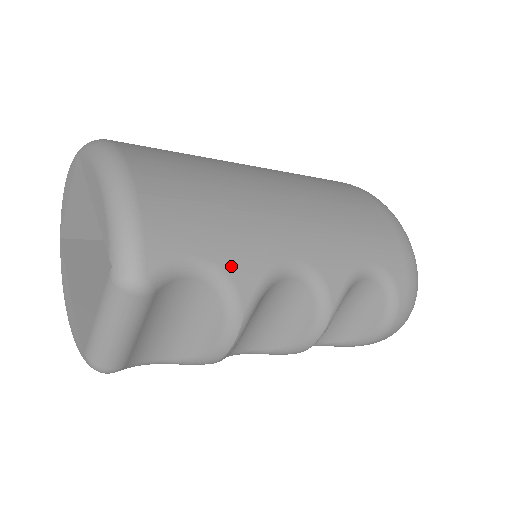
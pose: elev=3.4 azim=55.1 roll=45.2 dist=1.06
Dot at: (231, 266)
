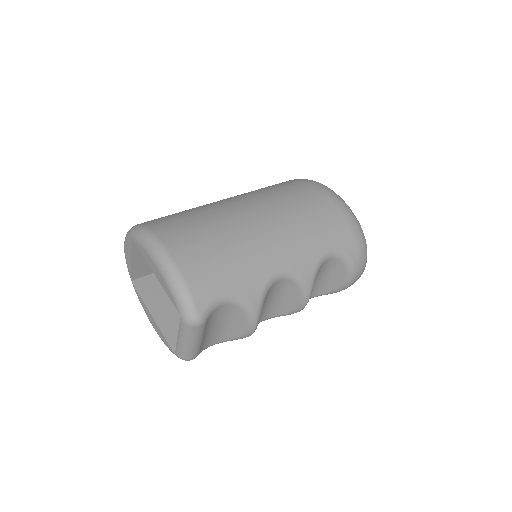
Dot at: (243, 291)
